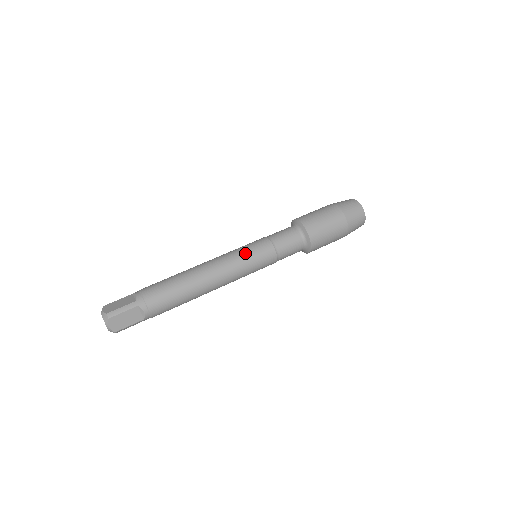
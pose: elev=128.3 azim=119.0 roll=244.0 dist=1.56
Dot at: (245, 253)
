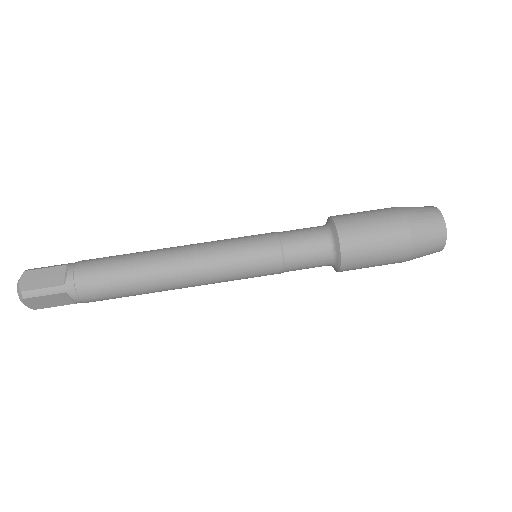
Dot at: (237, 258)
